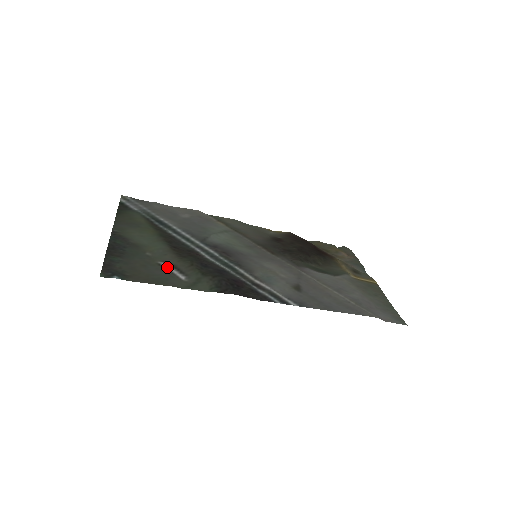
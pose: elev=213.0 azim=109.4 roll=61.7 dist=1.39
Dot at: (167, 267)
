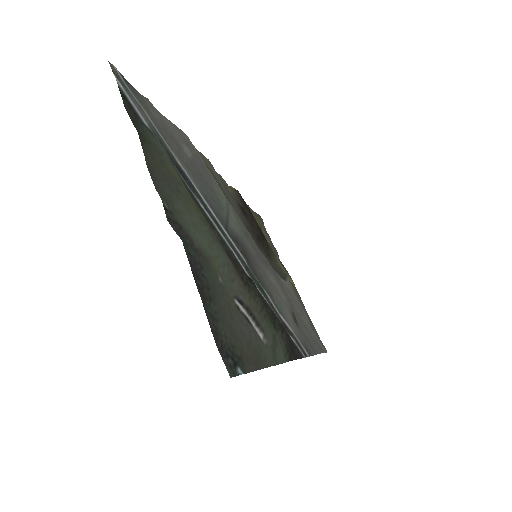
Dot at: (245, 314)
